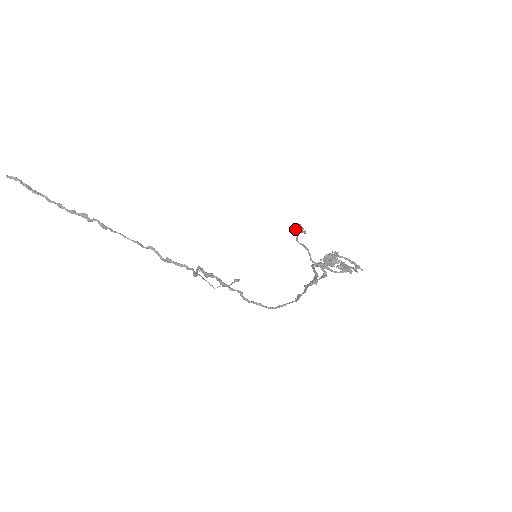
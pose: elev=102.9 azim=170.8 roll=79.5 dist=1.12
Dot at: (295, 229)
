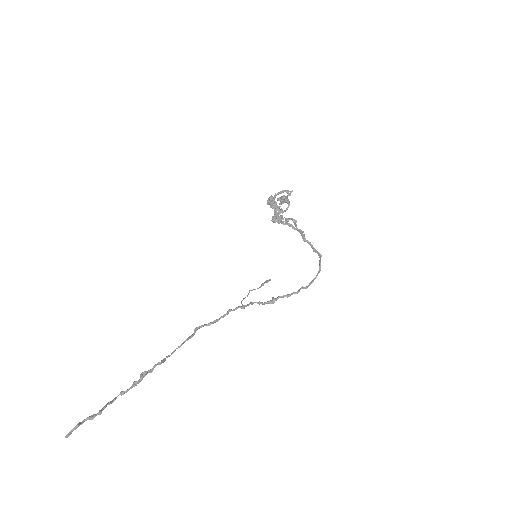
Dot at: occluded
